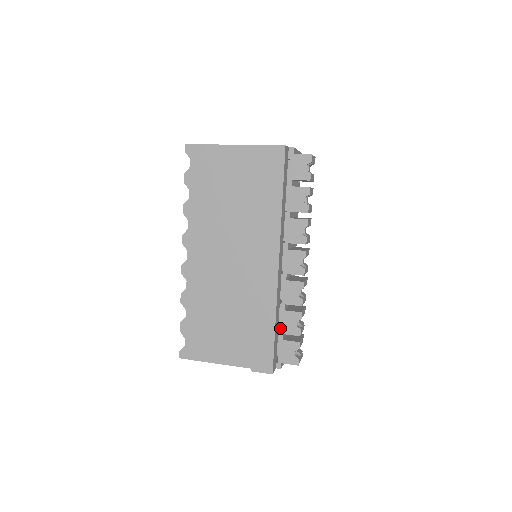
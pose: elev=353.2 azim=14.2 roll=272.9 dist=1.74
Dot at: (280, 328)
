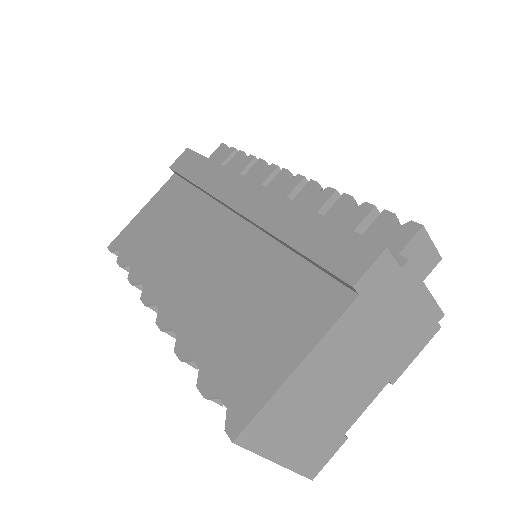
Dot at: occluded
